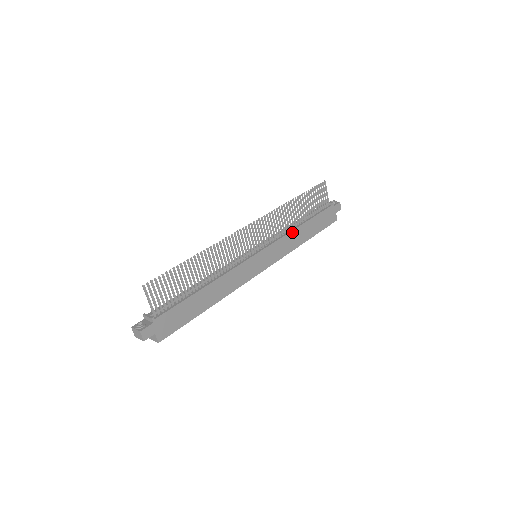
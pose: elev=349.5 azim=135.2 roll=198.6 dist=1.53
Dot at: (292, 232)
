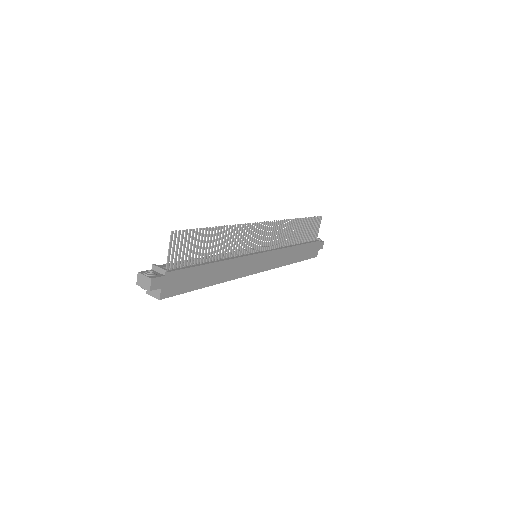
Dot at: (288, 248)
